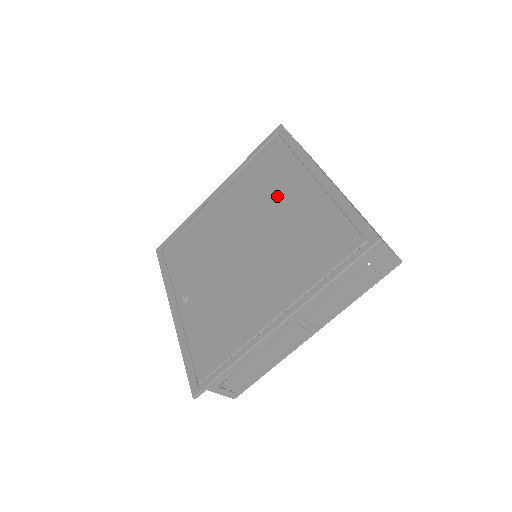
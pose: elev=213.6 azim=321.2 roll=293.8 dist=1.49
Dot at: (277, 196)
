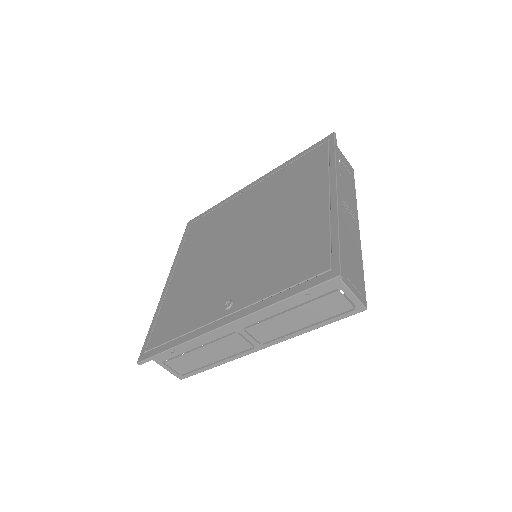
Dot at: (236, 213)
